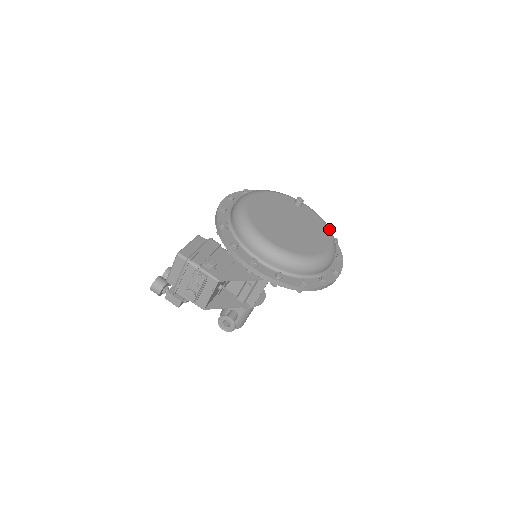
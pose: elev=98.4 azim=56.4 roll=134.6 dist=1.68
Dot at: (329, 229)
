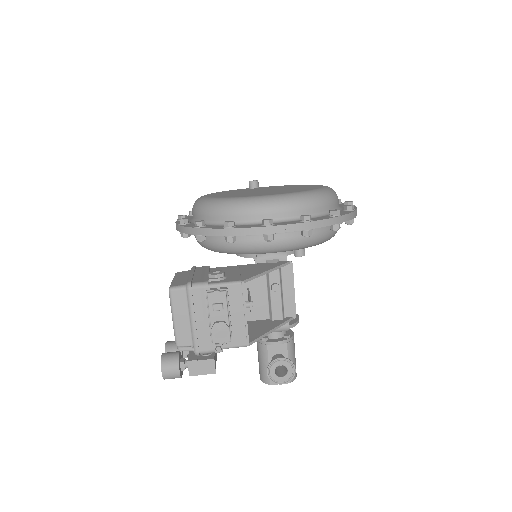
Dot at: occluded
